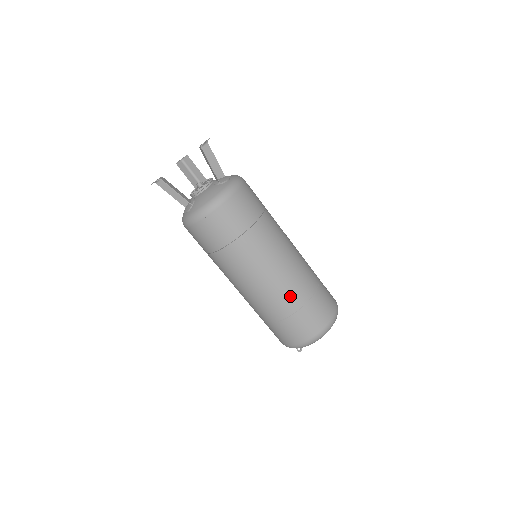
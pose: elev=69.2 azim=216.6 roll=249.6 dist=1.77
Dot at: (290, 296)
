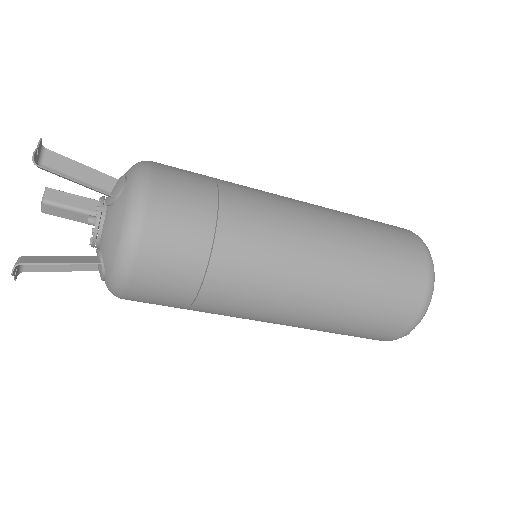
Dot at: (349, 282)
